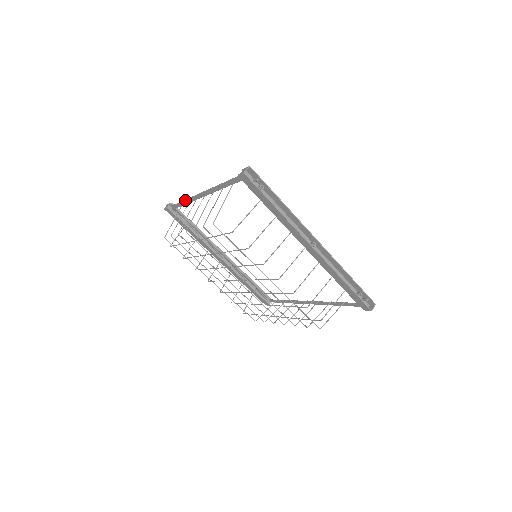
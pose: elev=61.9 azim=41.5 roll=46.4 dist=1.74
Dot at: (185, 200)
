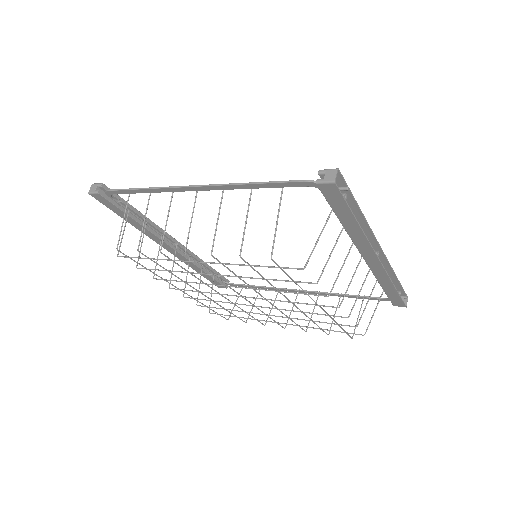
Dot at: (148, 189)
